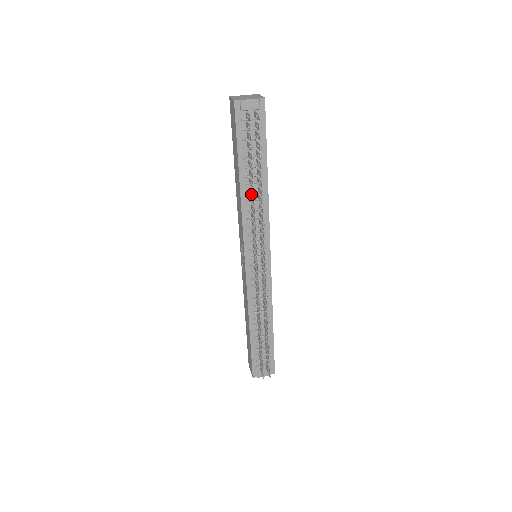
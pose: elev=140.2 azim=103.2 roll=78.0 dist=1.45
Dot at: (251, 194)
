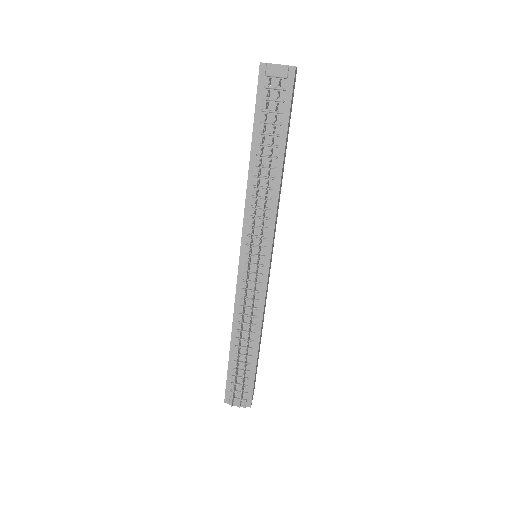
Dot at: (260, 178)
